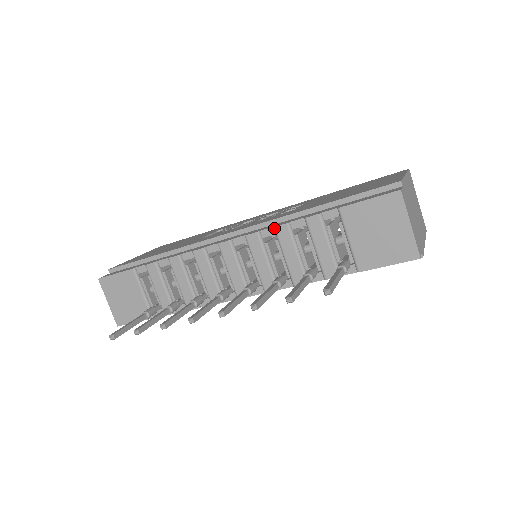
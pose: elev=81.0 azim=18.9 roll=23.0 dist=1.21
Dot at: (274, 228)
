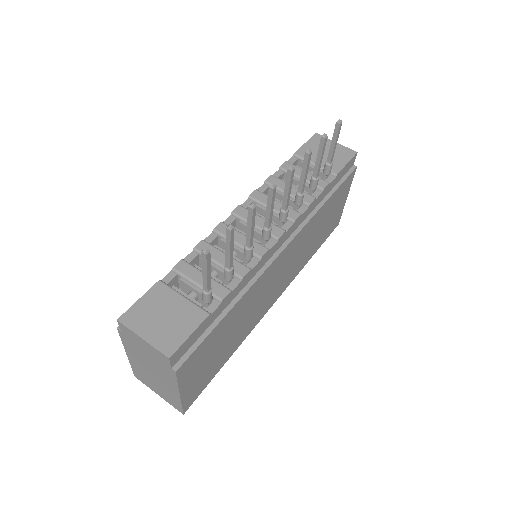
Dot at: (265, 182)
